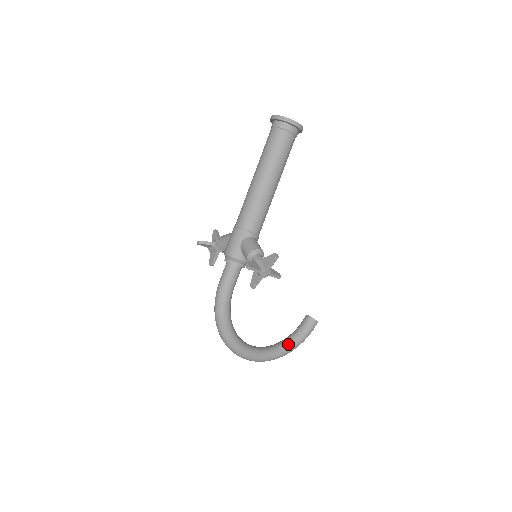
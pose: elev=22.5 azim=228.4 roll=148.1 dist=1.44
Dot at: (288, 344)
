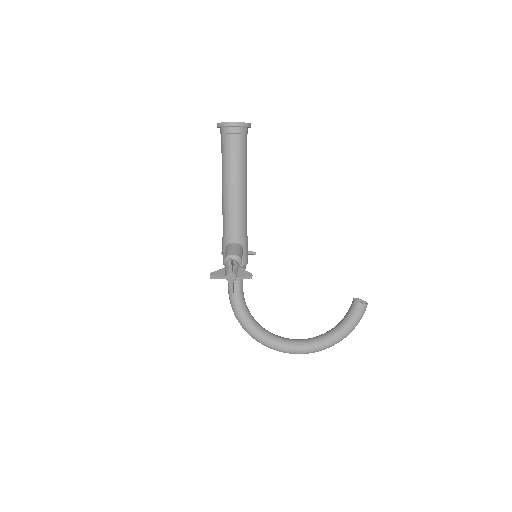
Dot at: (333, 333)
